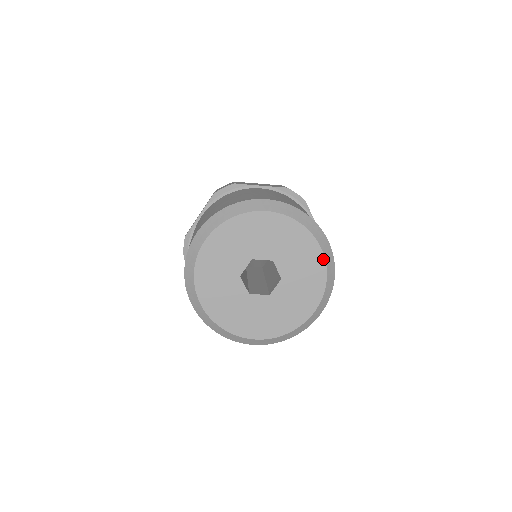
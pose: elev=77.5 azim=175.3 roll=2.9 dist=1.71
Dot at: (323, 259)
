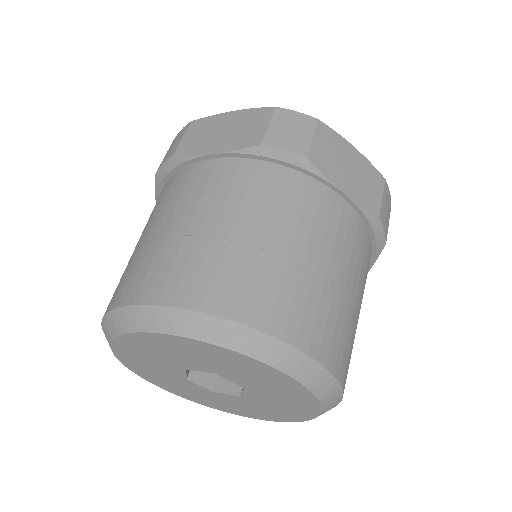
Dot at: (310, 418)
